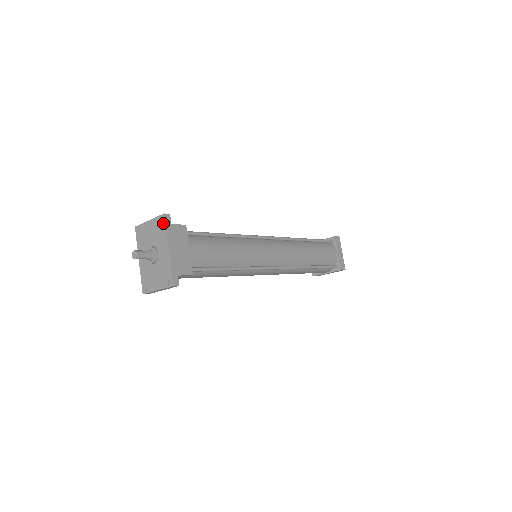
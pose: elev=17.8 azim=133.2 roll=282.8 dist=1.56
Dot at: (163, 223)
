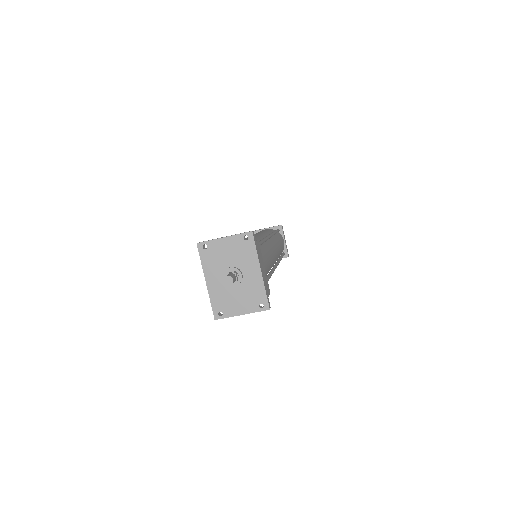
Dot at: (251, 242)
